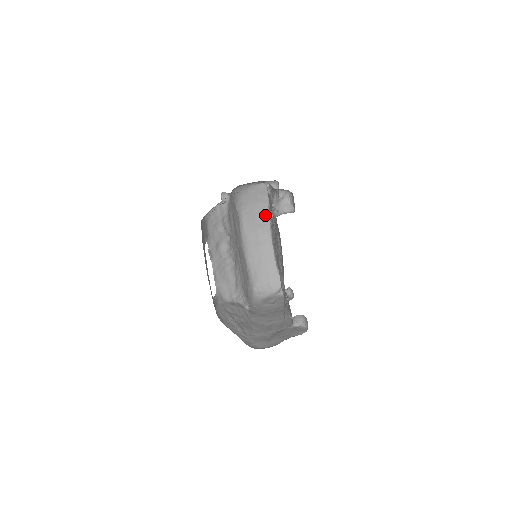
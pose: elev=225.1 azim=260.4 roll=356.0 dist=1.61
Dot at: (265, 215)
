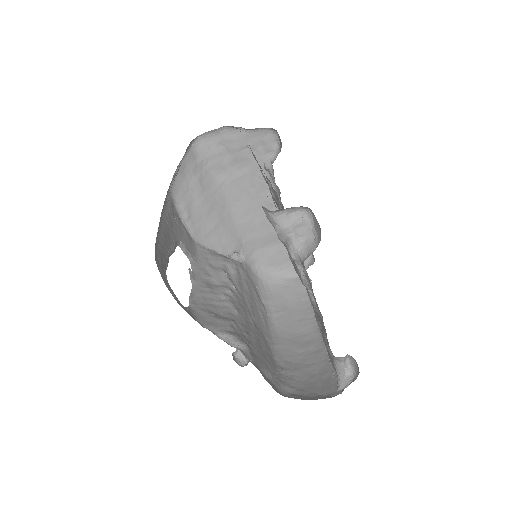
Dot at: (310, 316)
